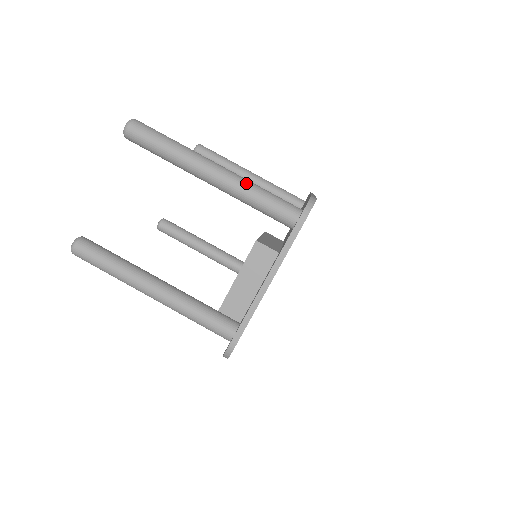
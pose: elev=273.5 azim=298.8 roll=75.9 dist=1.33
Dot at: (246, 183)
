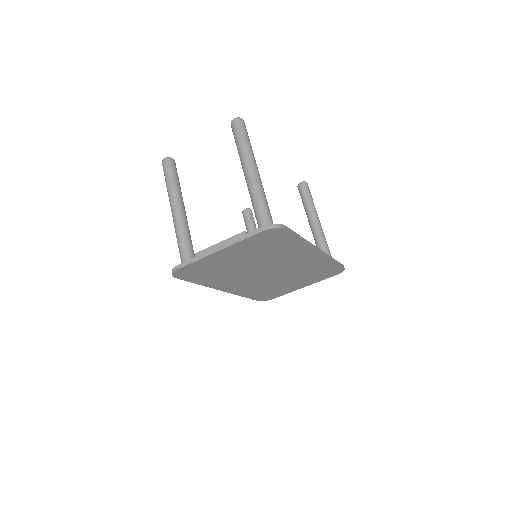
Dot at: (260, 191)
